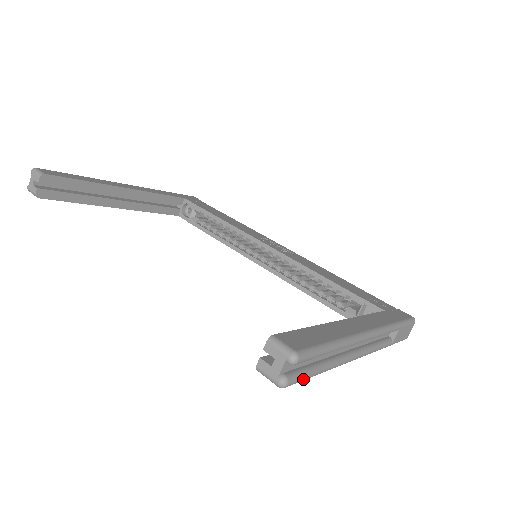
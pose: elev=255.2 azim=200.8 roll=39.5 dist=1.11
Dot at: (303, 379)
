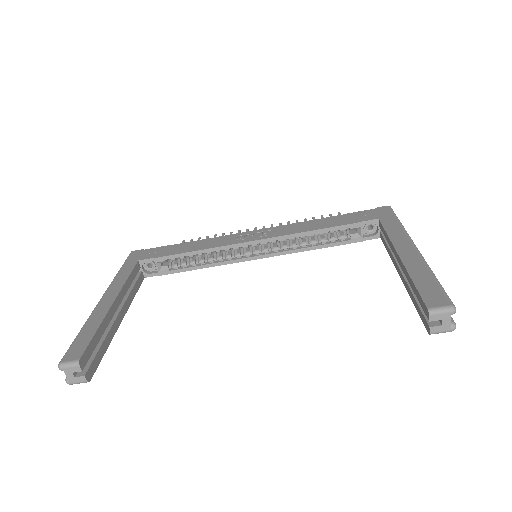
Dot at: occluded
